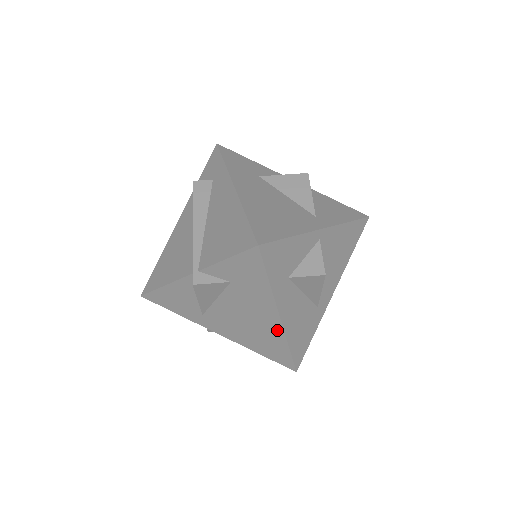
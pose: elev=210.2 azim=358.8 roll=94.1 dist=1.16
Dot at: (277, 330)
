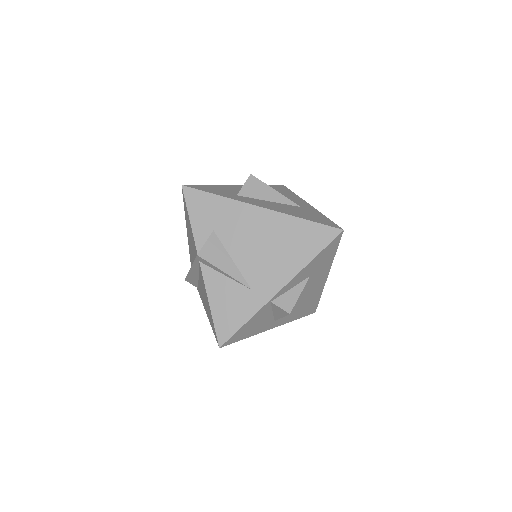
Dot at: (277, 218)
